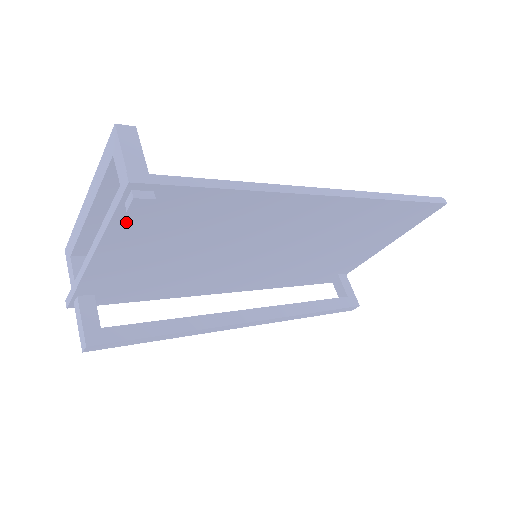
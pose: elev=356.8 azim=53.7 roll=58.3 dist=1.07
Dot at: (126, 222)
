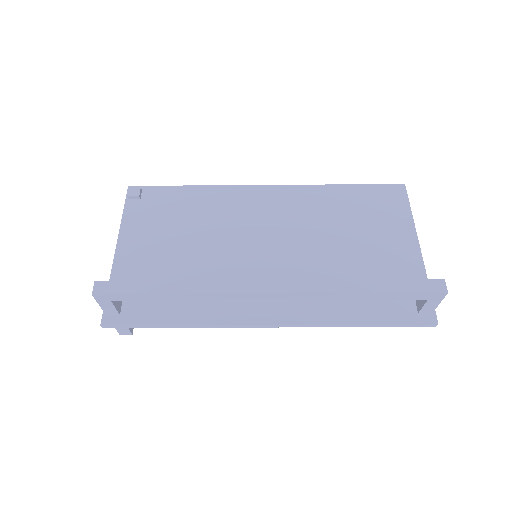
Dot at: (132, 214)
